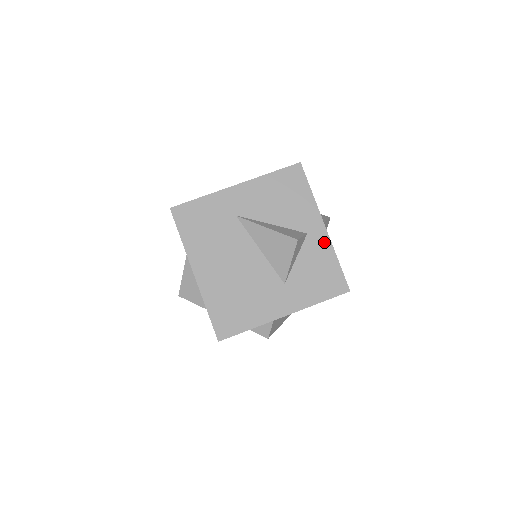
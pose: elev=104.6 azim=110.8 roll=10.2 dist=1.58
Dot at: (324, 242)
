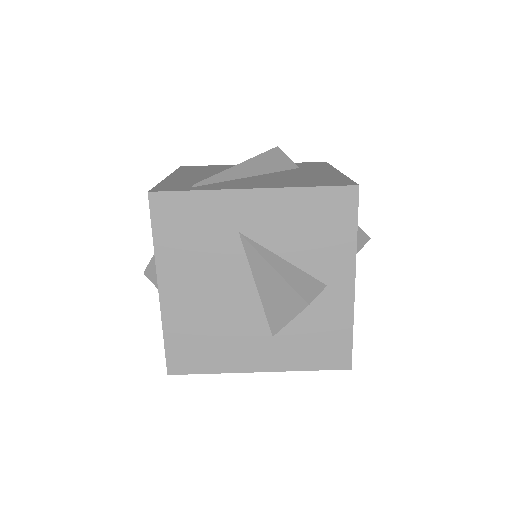
Dot at: (345, 303)
